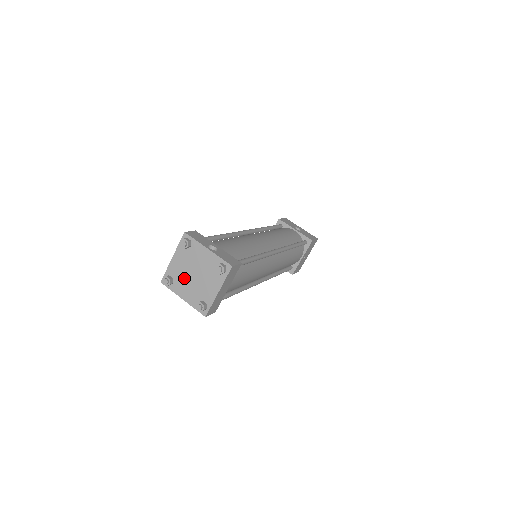
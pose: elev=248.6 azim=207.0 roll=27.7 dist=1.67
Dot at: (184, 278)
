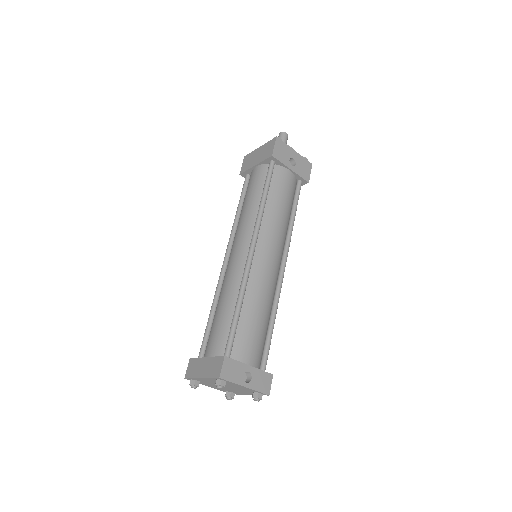
Dot at: (213, 385)
